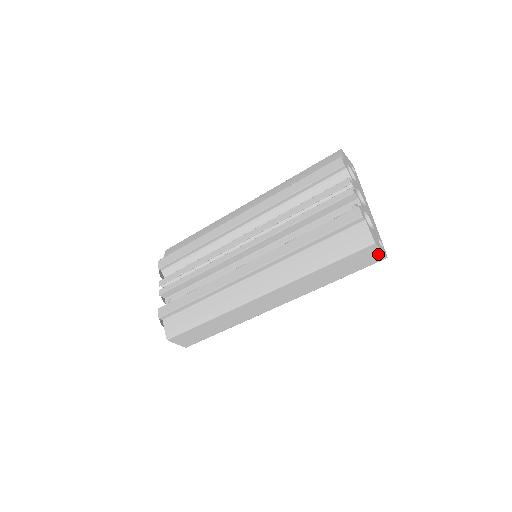
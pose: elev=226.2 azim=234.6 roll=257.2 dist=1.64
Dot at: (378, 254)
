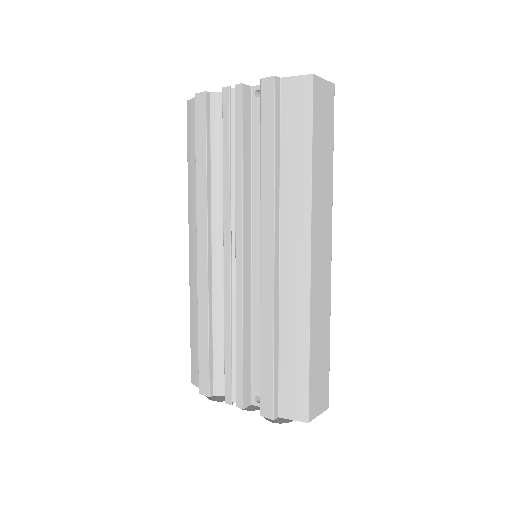
Dot at: (326, 87)
